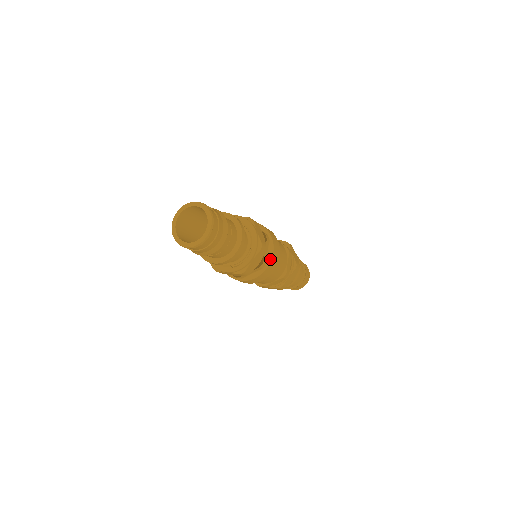
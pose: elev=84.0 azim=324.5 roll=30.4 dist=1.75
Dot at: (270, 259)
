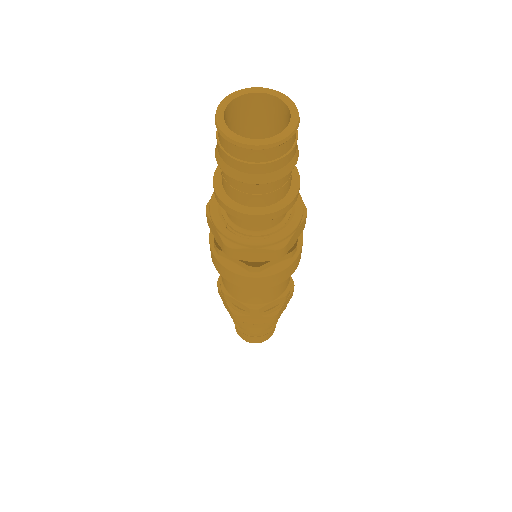
Dot at: (269, 273)
